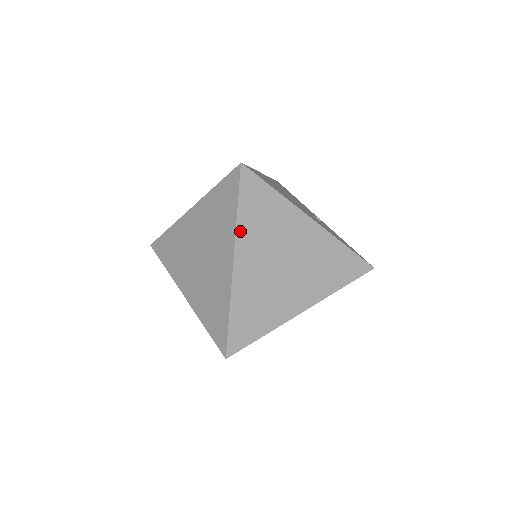
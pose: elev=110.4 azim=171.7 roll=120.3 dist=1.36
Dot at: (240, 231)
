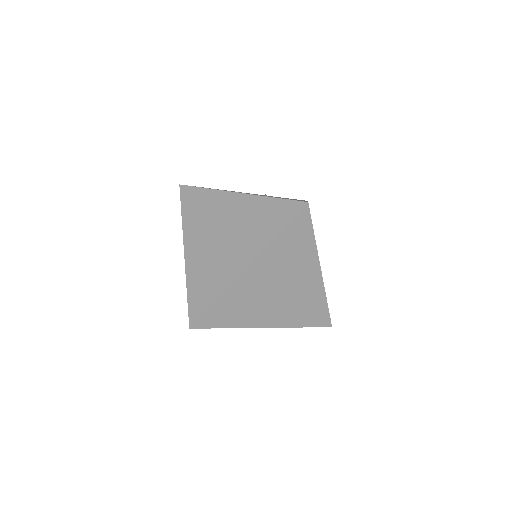
Dot at: occluded
